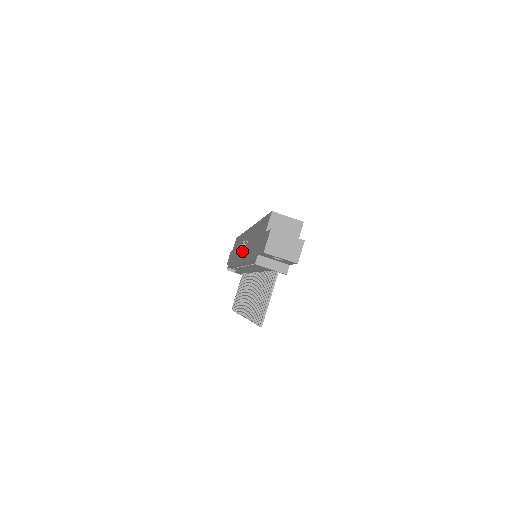
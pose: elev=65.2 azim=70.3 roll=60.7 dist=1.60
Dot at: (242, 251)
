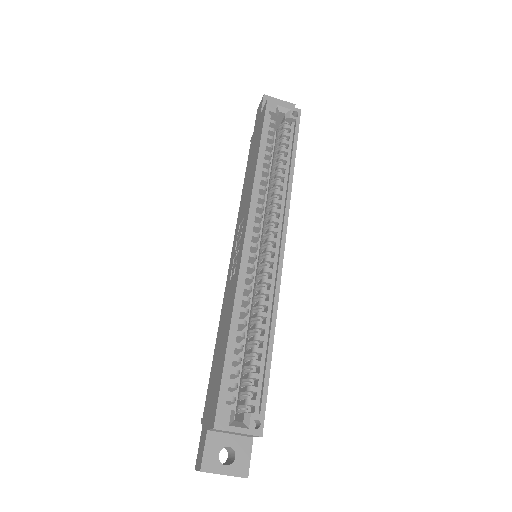
Dot at: (234, 251)
